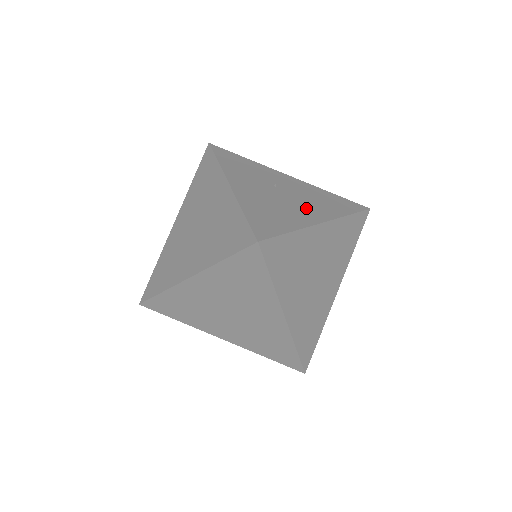
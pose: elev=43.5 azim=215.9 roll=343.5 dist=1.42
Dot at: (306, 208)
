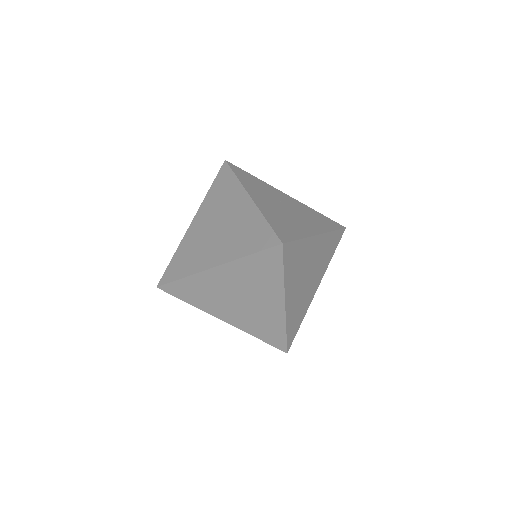
Dot at: (305, 222)
